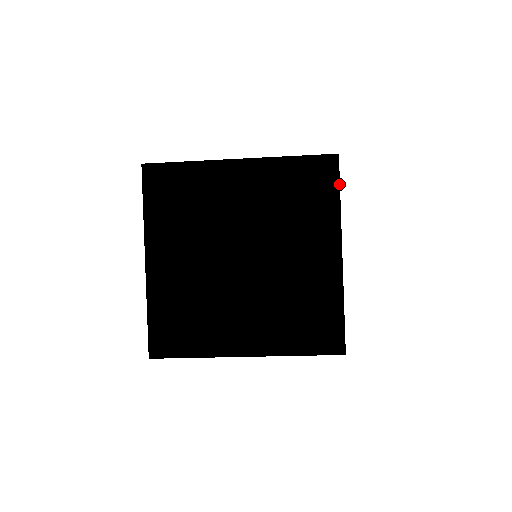
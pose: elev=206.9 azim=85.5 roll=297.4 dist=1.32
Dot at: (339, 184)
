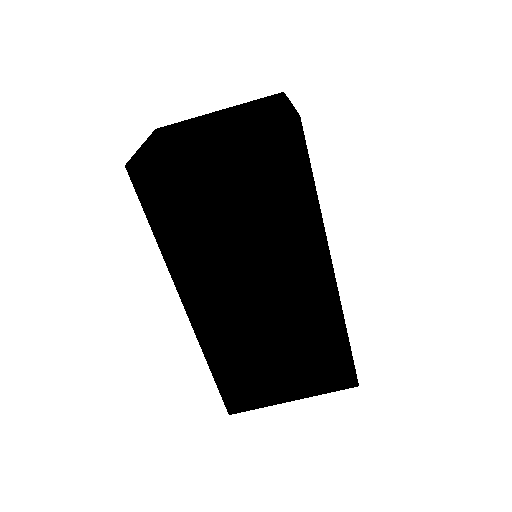
Dot at: (285, 95)
